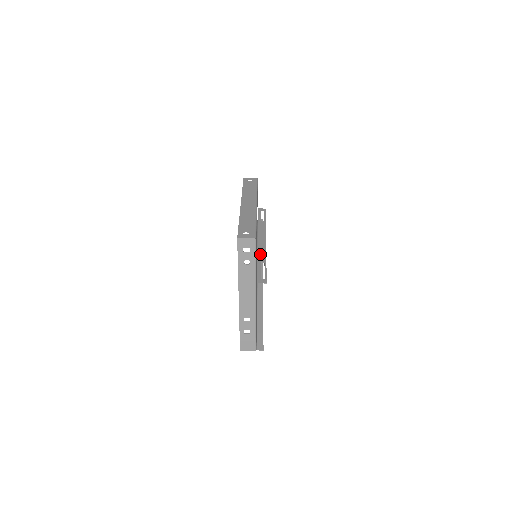
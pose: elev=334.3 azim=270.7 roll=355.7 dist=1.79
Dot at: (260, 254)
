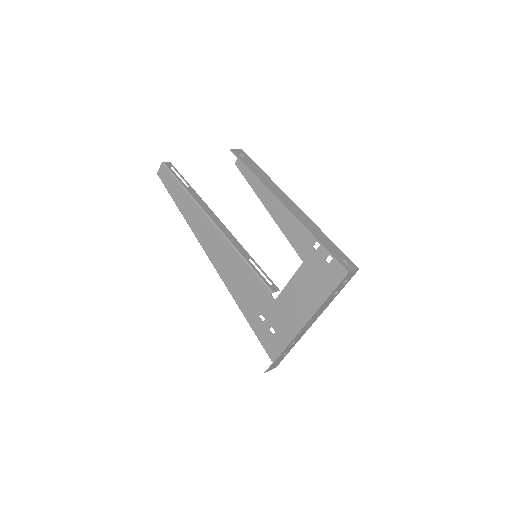
Dot at: (237, 246)
